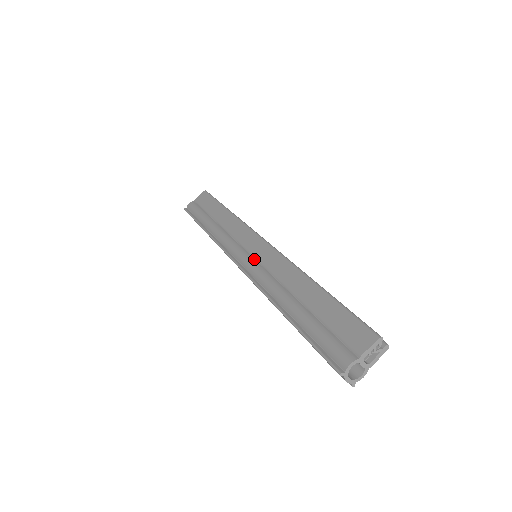
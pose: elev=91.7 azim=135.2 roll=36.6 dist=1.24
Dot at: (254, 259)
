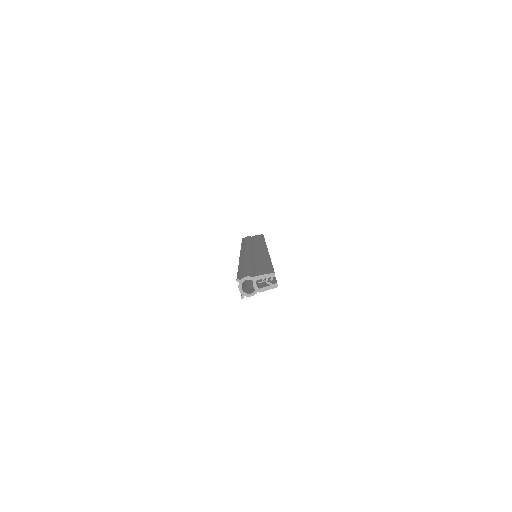
Dot at: (252, 252)
